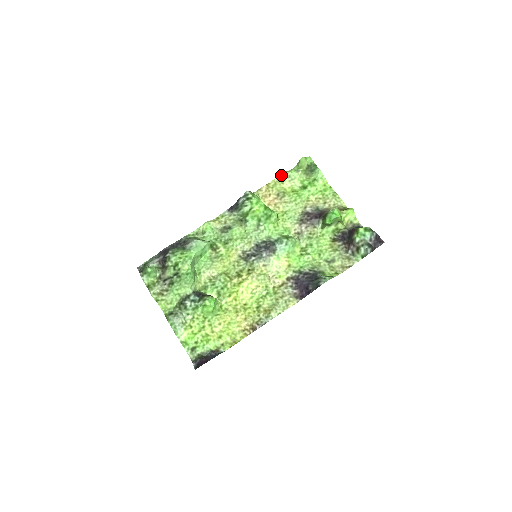
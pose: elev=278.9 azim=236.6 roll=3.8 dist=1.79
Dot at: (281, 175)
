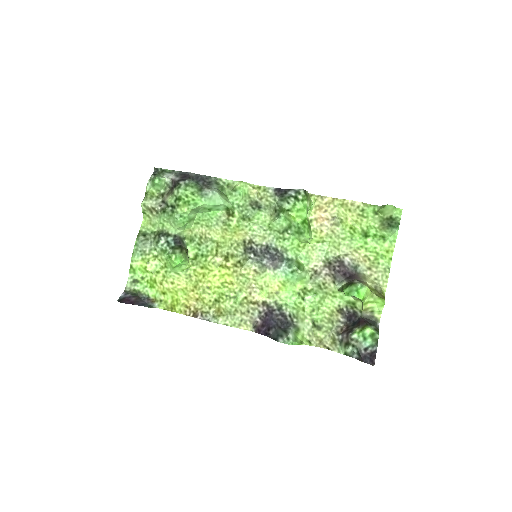
Dot at: (355, 202)
